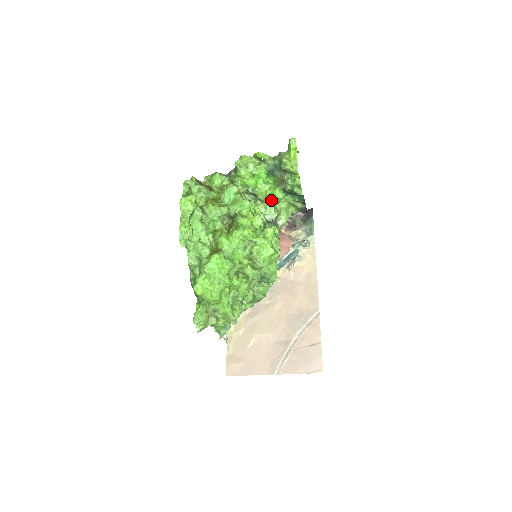
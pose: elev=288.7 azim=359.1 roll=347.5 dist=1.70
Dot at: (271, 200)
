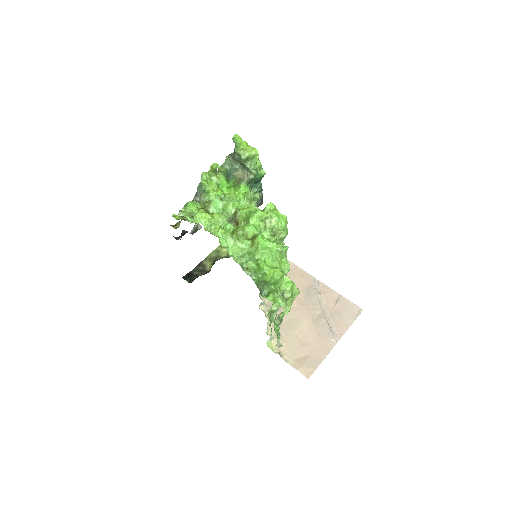
Dot at: (241, 199)
